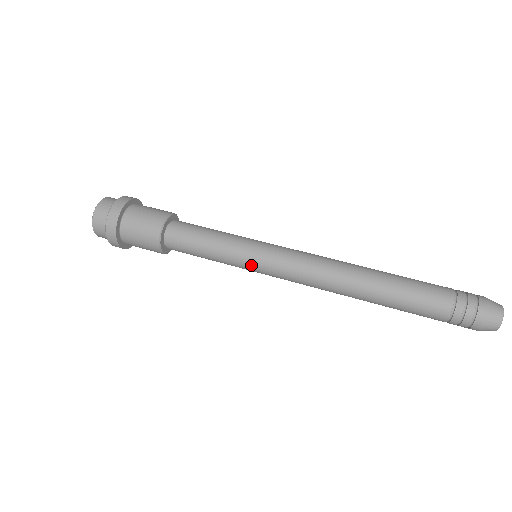
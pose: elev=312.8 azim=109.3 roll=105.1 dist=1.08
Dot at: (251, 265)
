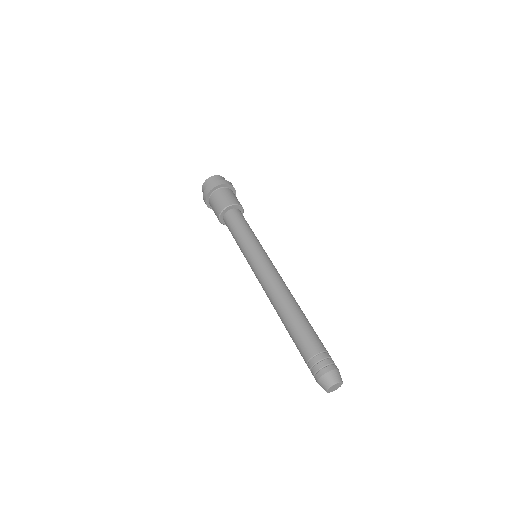
Dot at: (247, 257)
